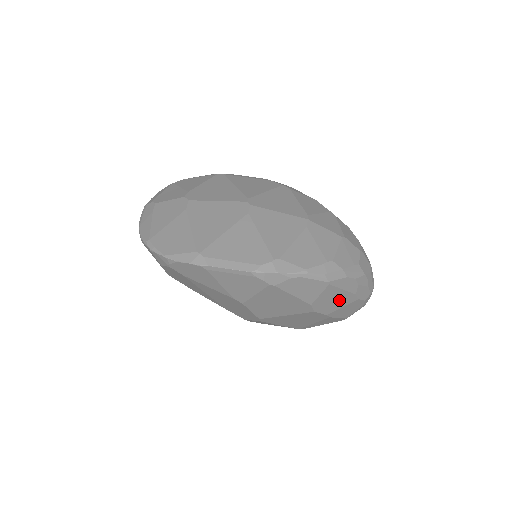
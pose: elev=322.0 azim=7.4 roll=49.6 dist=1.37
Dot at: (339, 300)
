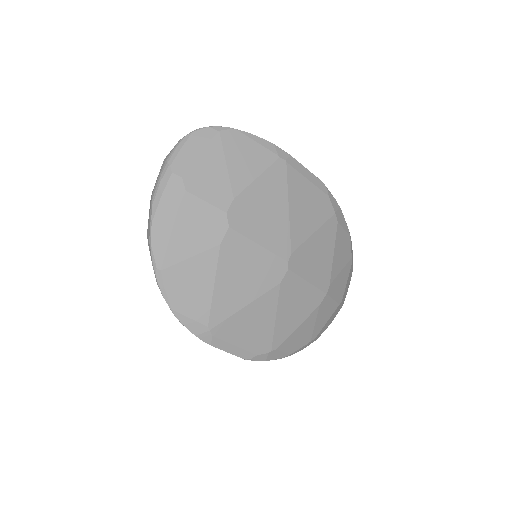
Dot at: occluded
